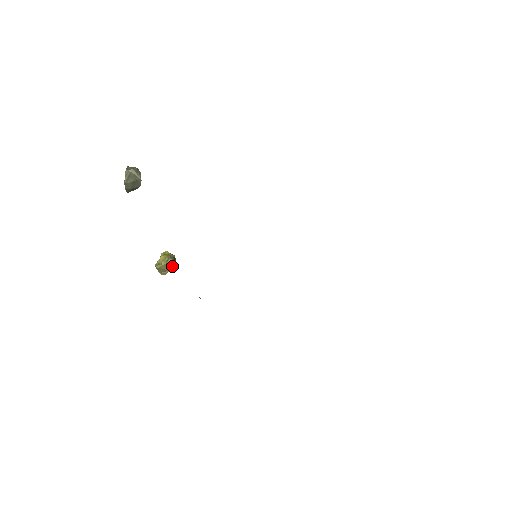
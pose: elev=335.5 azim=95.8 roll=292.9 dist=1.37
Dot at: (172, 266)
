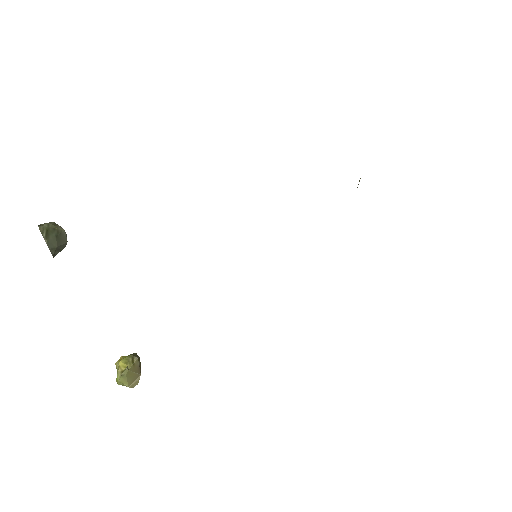
Dot at: (140, 369)
